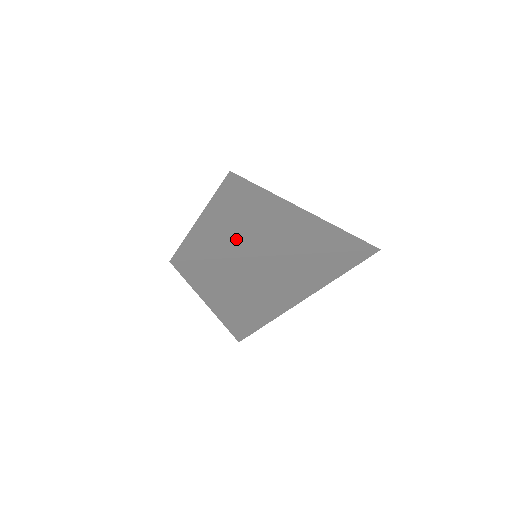
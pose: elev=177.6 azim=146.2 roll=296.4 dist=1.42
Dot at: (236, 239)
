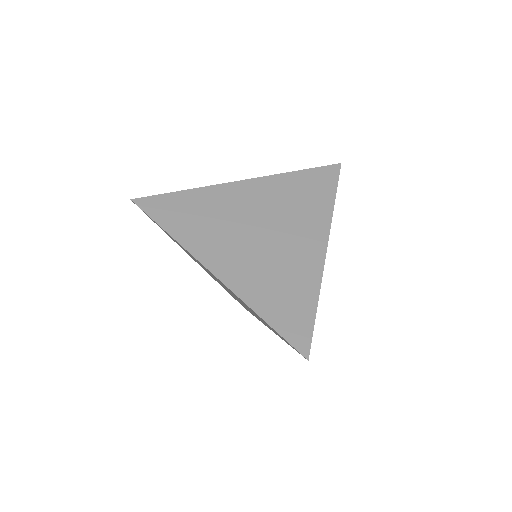
Dot at: occluded
